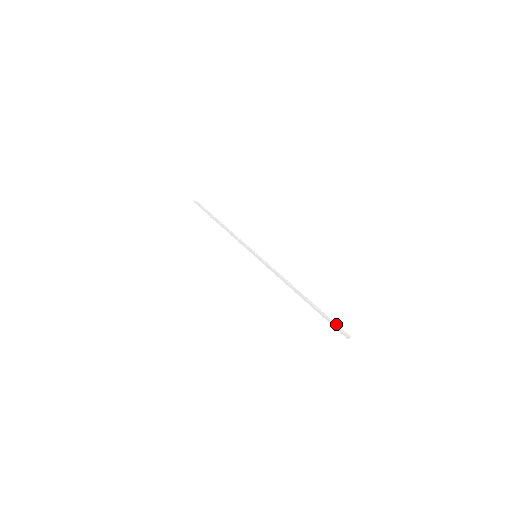
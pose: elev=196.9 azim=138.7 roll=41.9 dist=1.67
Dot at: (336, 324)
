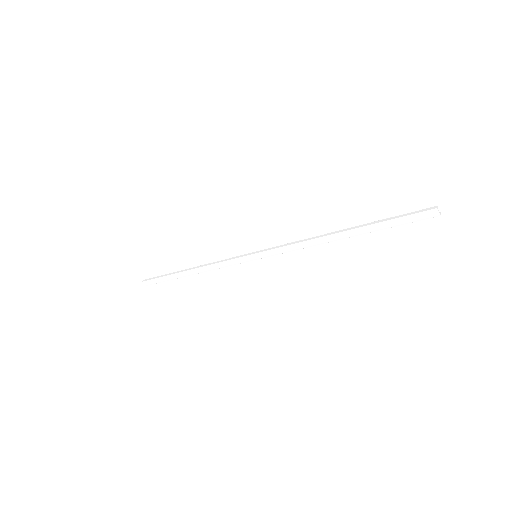
Dot at: (410, 219)
